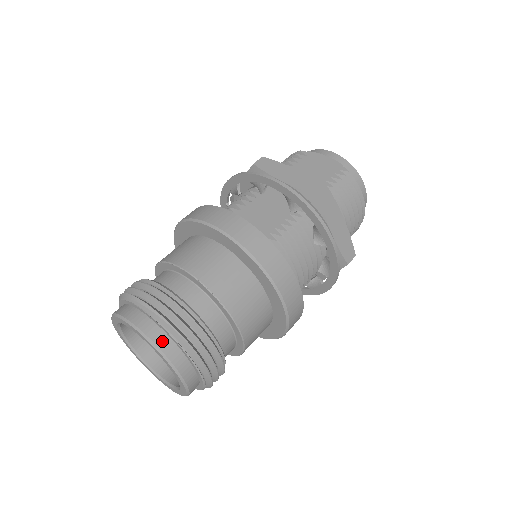
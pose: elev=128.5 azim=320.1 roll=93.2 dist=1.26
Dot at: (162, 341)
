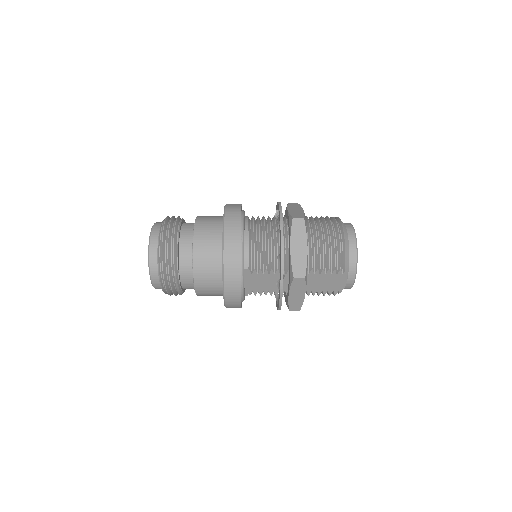
Dot at: occluded
